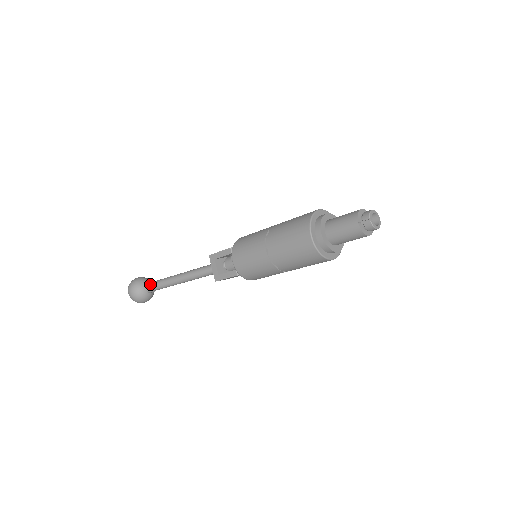
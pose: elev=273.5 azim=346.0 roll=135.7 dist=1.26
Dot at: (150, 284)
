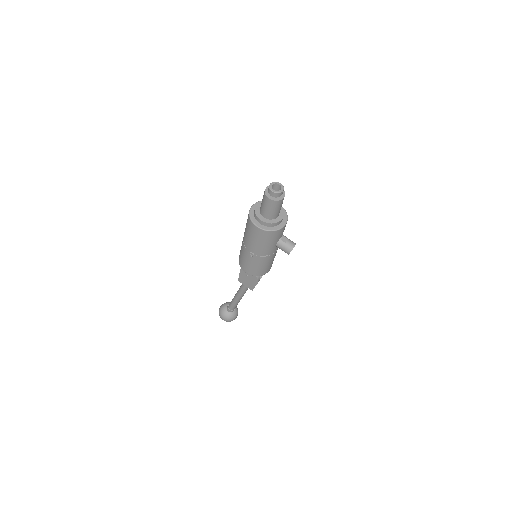
Dot at: occluded
